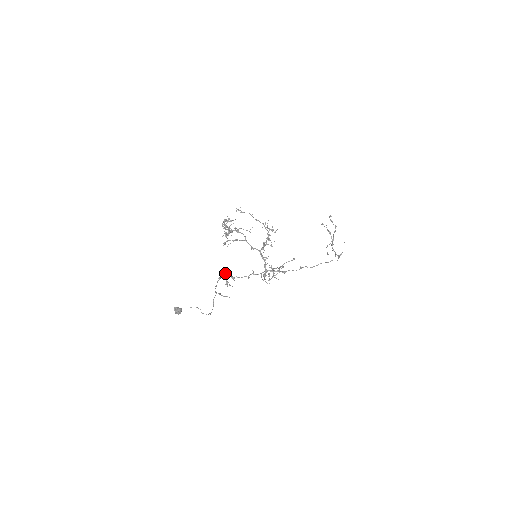
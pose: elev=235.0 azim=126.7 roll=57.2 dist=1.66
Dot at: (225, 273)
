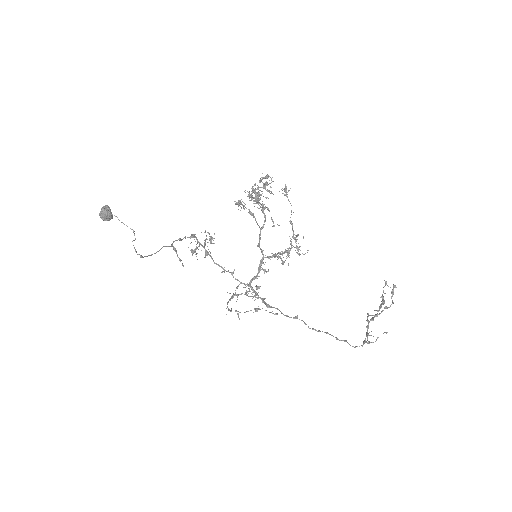
Dot at: occluded
